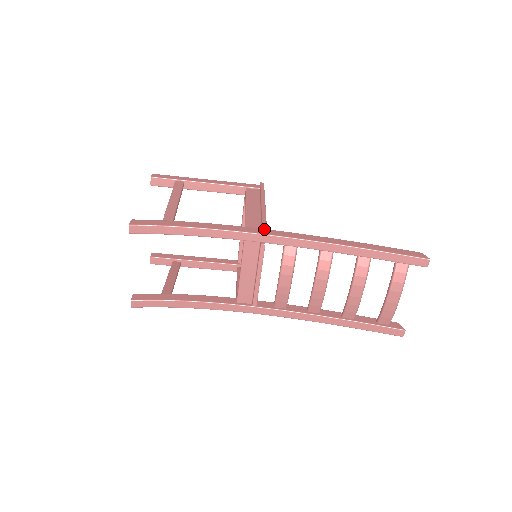
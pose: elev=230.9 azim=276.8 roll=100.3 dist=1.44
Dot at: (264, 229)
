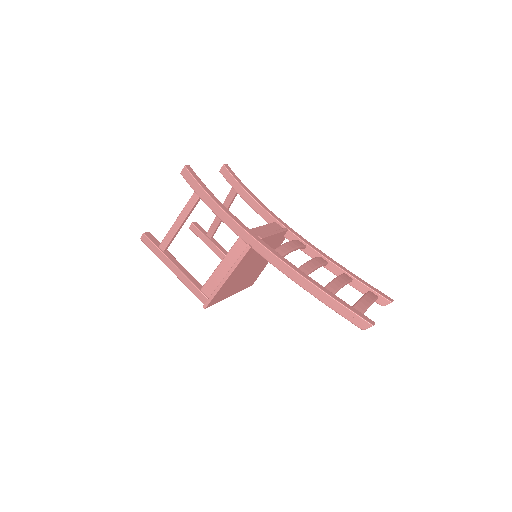
Dot at: occluded
